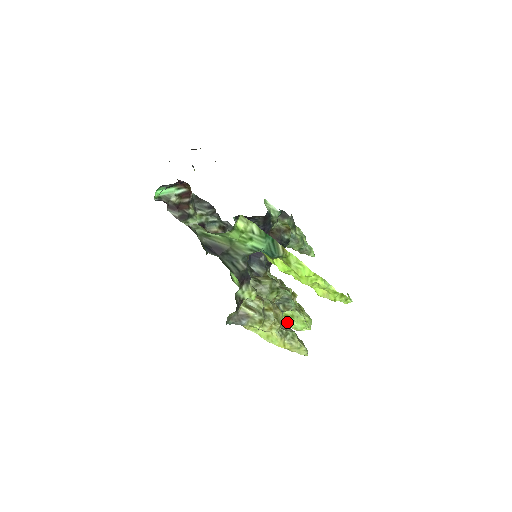
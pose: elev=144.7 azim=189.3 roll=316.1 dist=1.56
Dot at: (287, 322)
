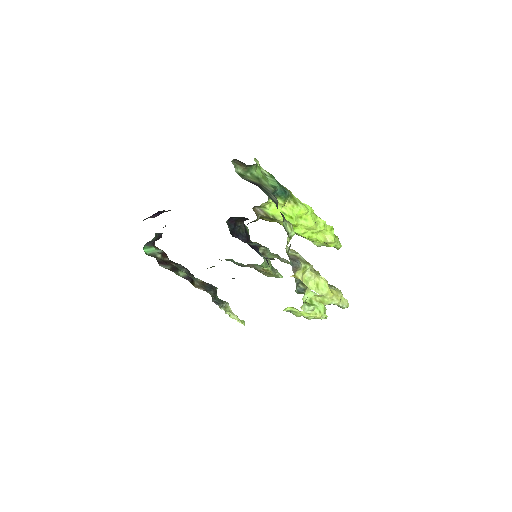
Dot at: (311, 305)
